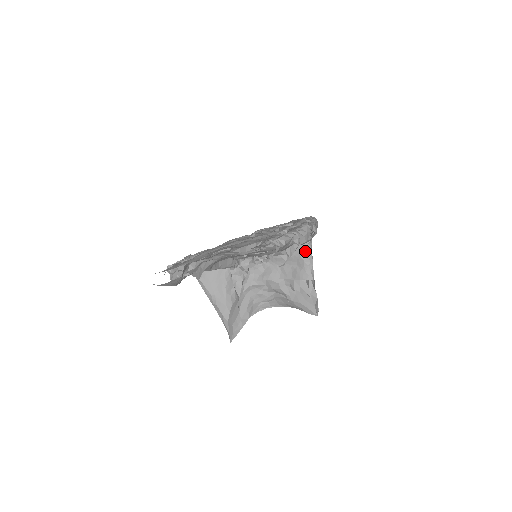
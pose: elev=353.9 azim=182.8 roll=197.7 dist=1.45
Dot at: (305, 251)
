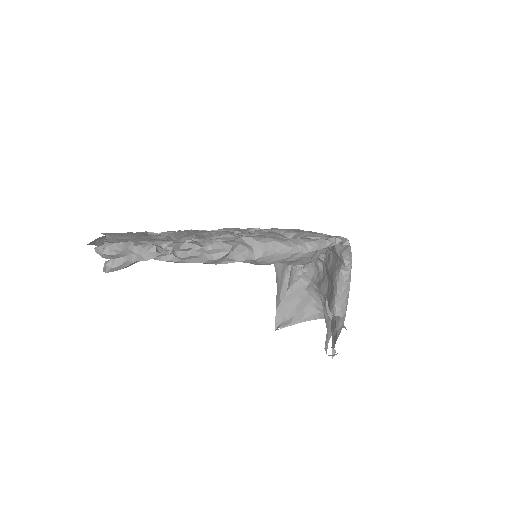
Dot at: (336, 277)
